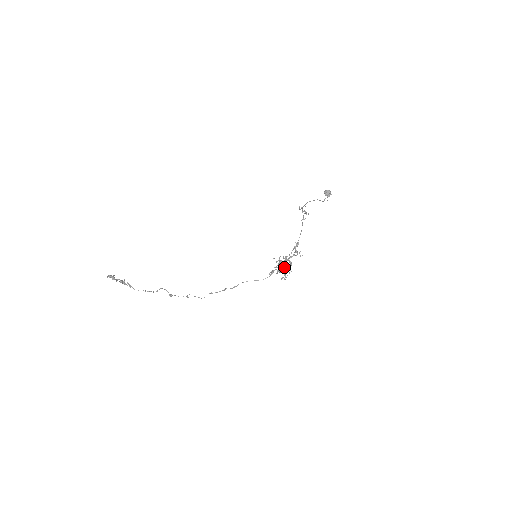
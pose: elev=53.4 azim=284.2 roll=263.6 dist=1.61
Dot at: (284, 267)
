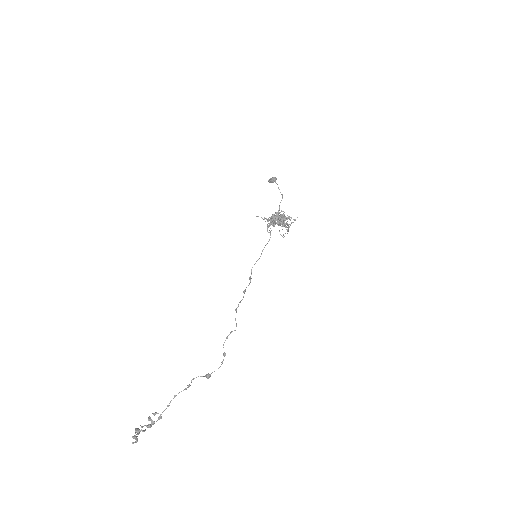
Dot at: (279, 221)
